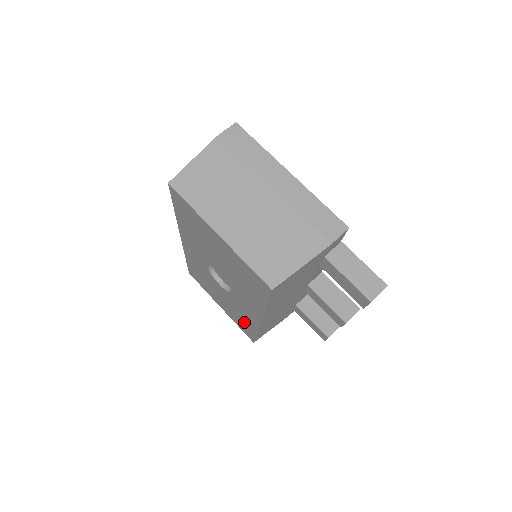
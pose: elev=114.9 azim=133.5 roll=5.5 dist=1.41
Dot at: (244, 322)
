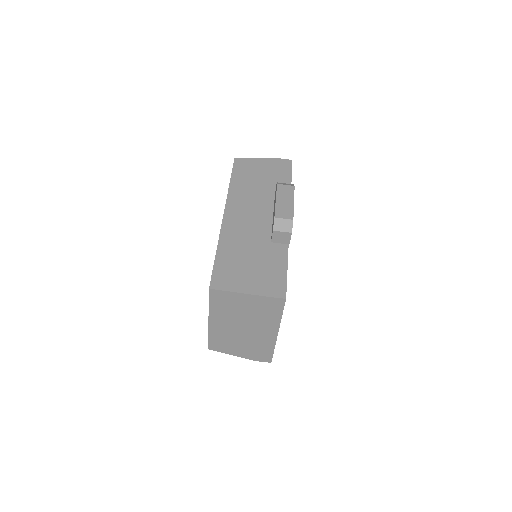
Dot at: occluded
